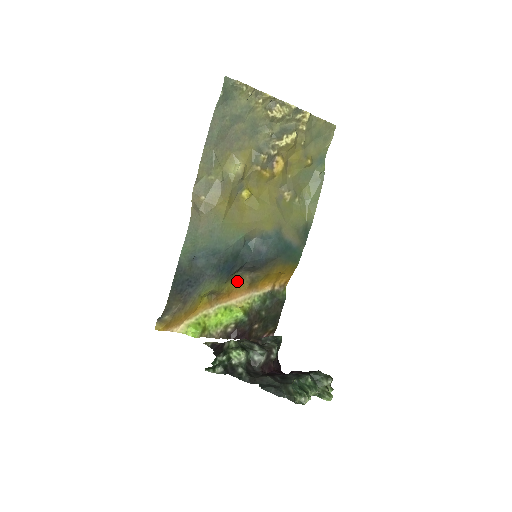
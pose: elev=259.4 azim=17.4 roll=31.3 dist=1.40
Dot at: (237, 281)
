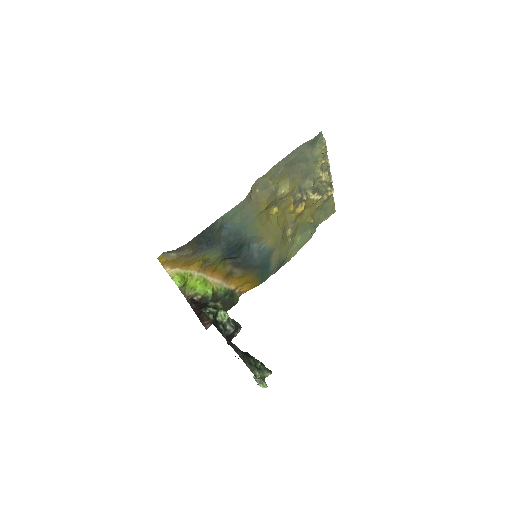
Dot at: (222, 266)
